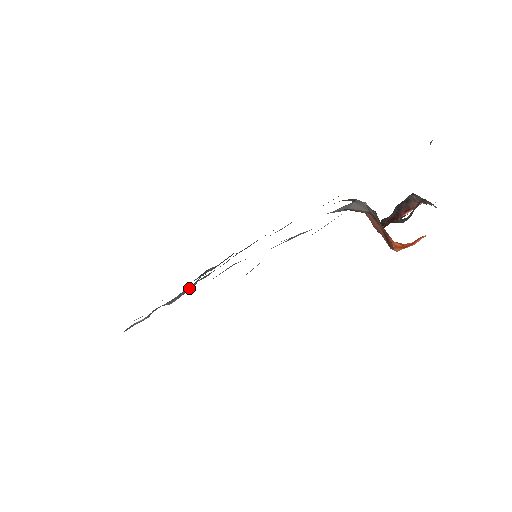
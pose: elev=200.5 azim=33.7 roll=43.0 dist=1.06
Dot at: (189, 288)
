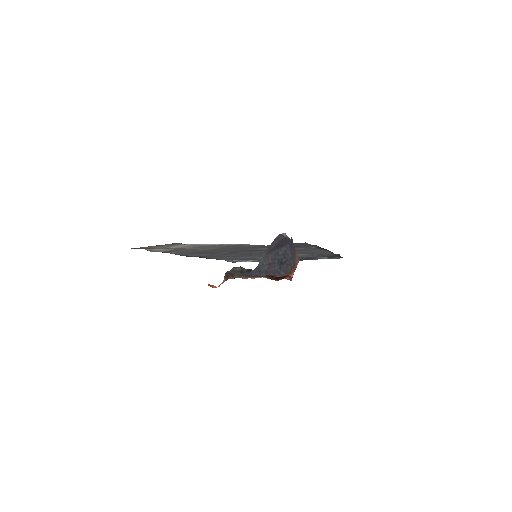
Dot at: occluded
